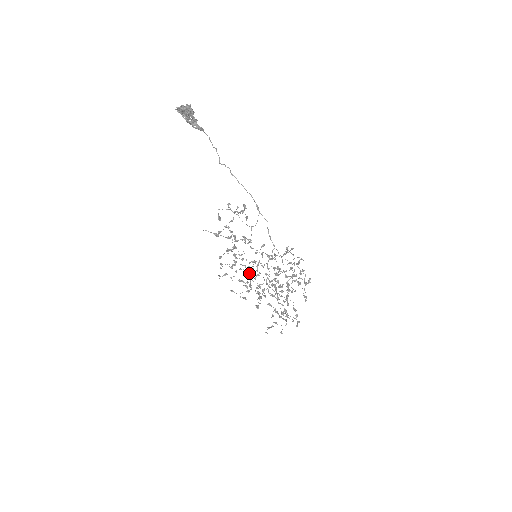
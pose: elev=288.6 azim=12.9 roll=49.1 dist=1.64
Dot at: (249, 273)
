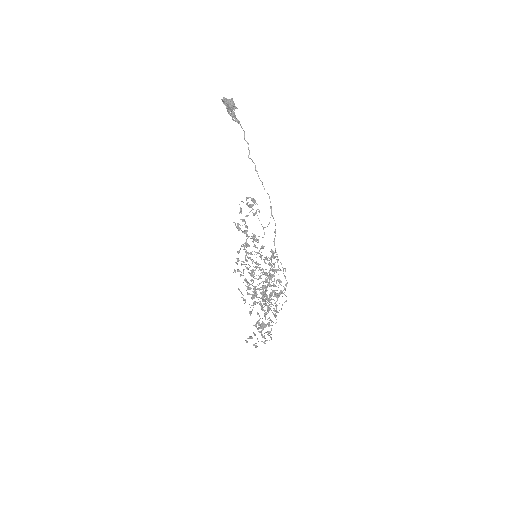
Dot at: (252, 274)
